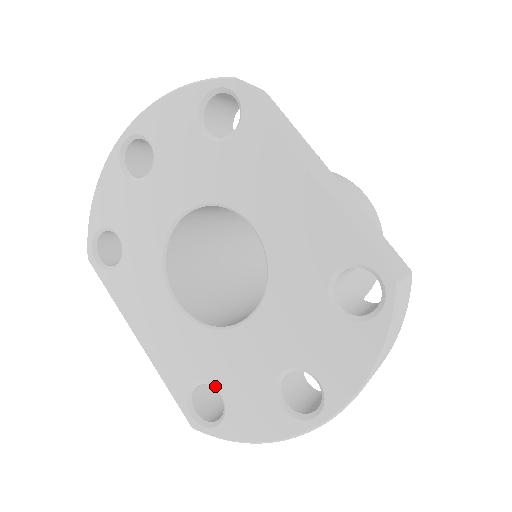
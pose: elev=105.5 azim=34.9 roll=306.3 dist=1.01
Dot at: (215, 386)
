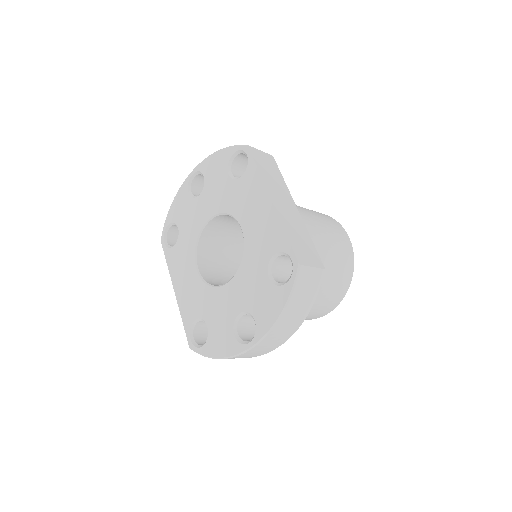
Dot at: (206, 321)
